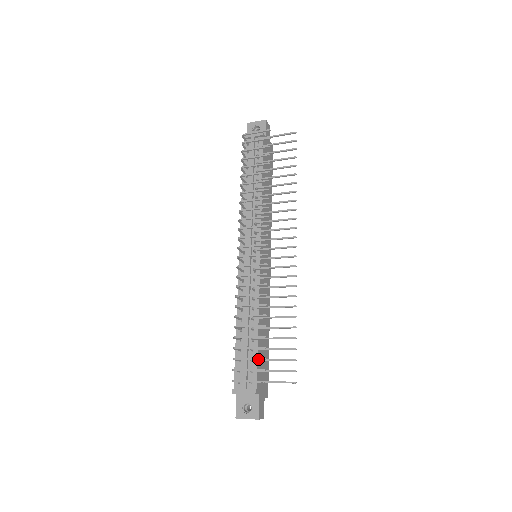
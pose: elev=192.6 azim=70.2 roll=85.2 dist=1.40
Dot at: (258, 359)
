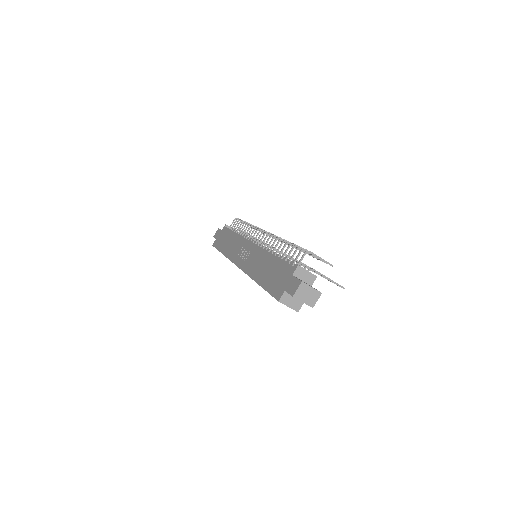
Dot at: occluded
